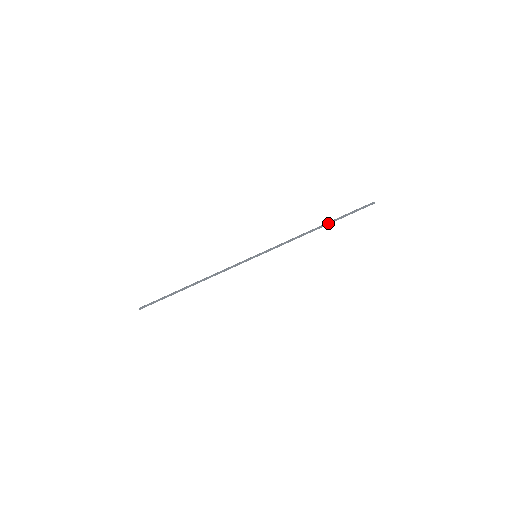
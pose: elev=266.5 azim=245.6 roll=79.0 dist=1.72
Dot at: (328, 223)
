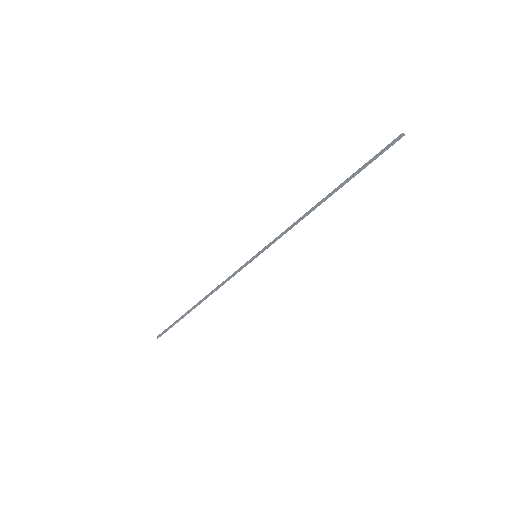
Dot at: (337, 188)
